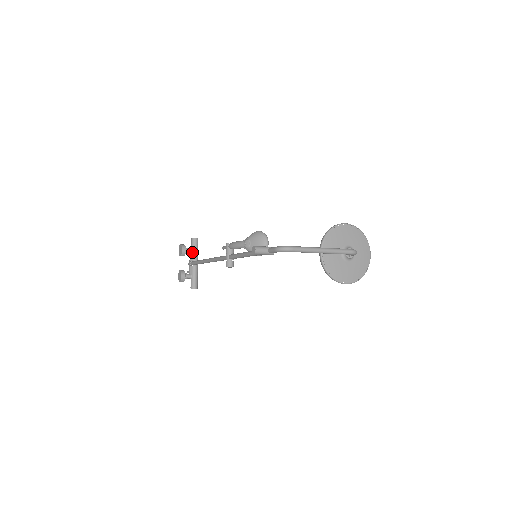
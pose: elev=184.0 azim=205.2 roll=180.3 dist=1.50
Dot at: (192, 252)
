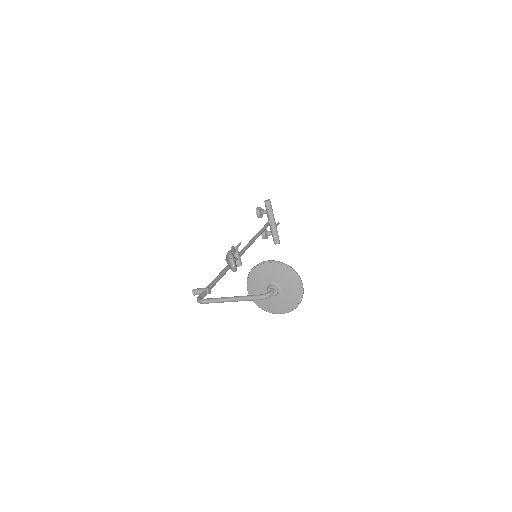
Dot at: (267, 213)
